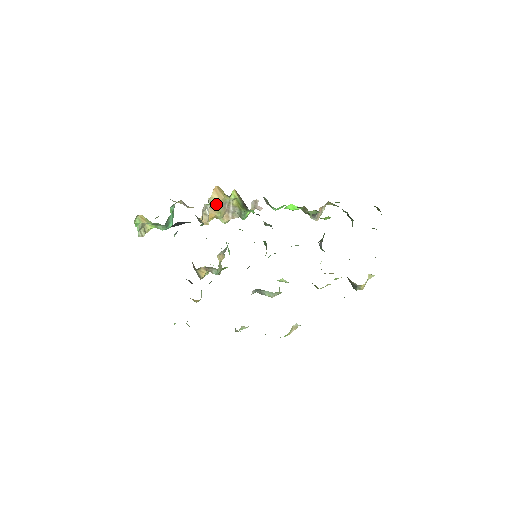
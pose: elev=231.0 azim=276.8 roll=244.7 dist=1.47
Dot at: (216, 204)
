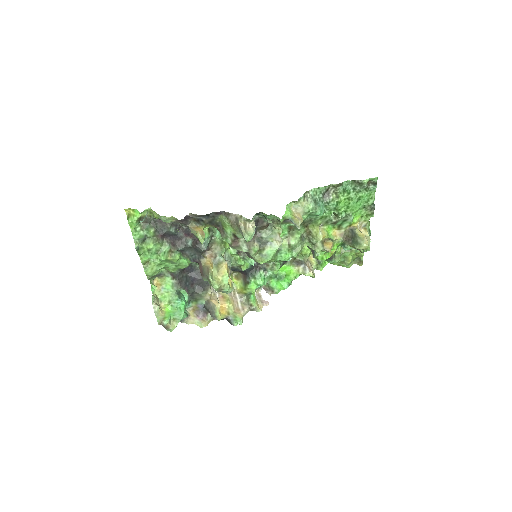
Dot at: occluded
